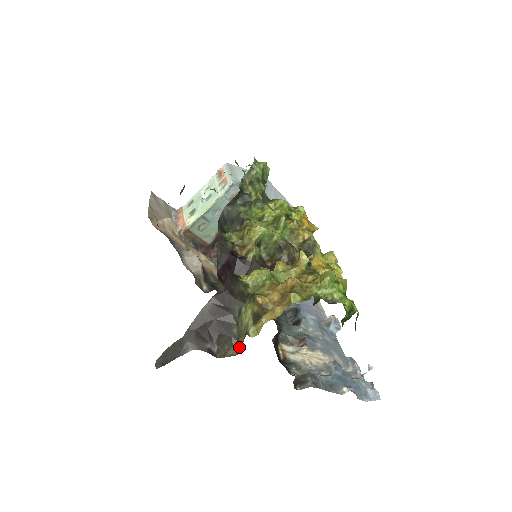
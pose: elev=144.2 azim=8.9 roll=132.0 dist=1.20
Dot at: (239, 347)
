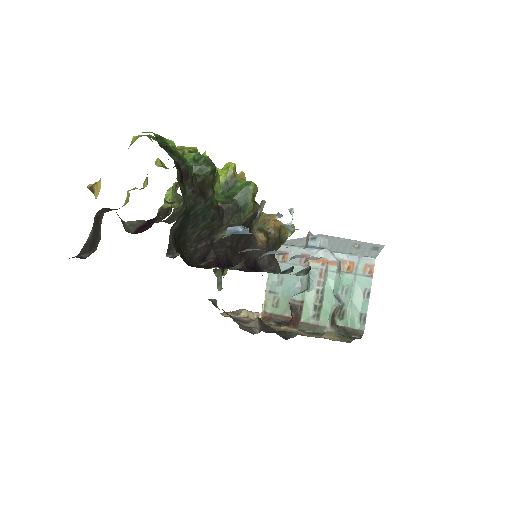
Dot at: occluded
